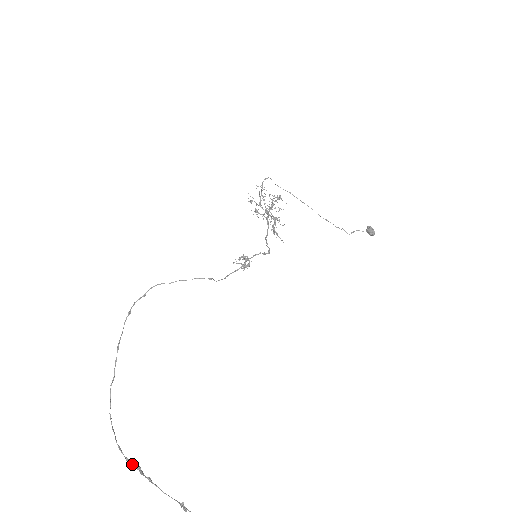
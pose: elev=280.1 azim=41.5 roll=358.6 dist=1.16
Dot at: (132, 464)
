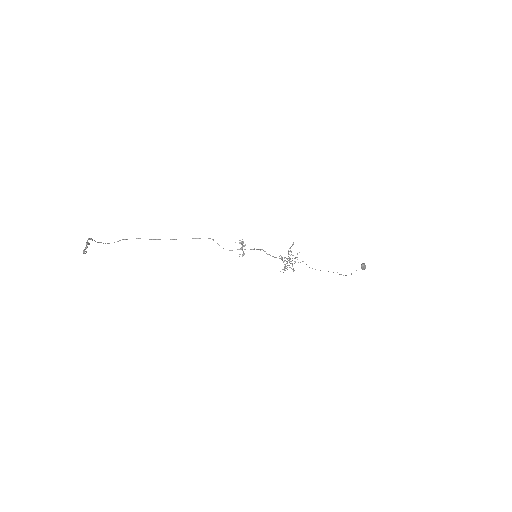
Dot at: occluded
